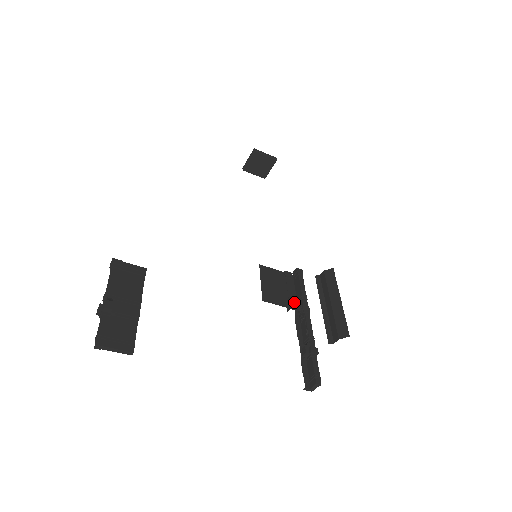
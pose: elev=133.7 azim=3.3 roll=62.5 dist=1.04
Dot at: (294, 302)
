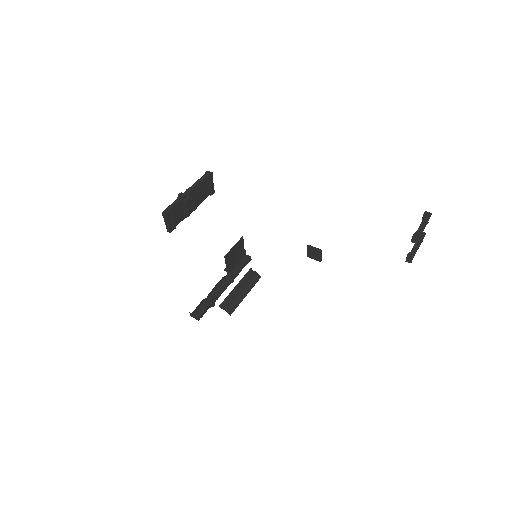
Dot at: (231, 270)
